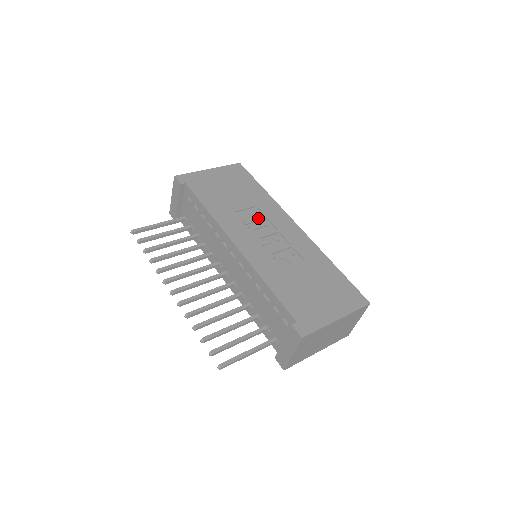
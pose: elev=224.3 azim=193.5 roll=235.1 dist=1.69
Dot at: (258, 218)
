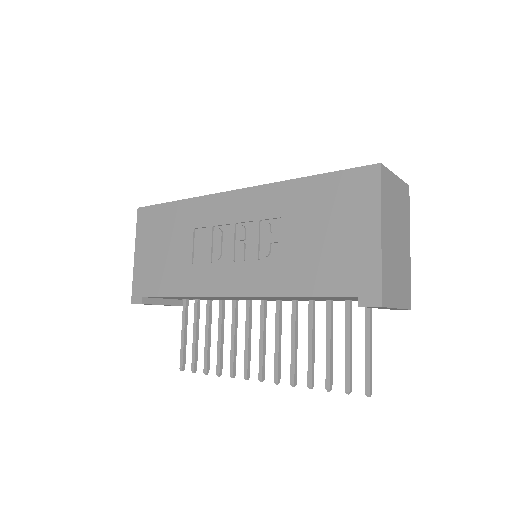
Dot at: (209, 239)
